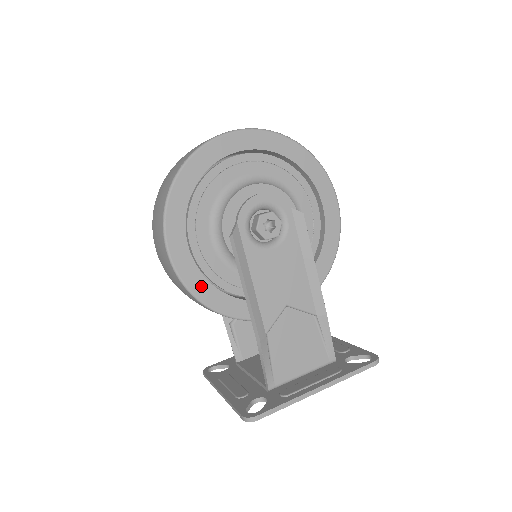
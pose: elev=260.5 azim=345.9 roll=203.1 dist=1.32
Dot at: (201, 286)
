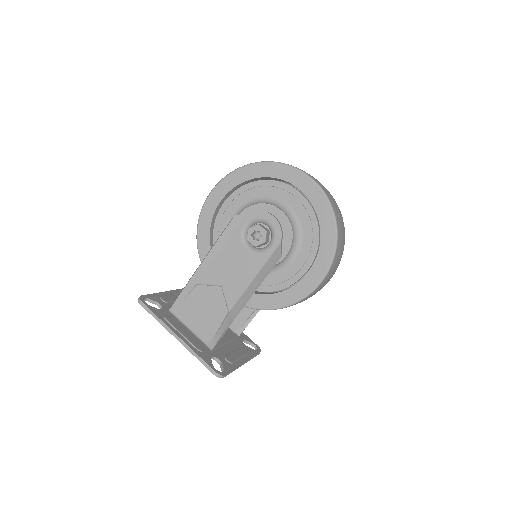
Dot at: (205, 226)
